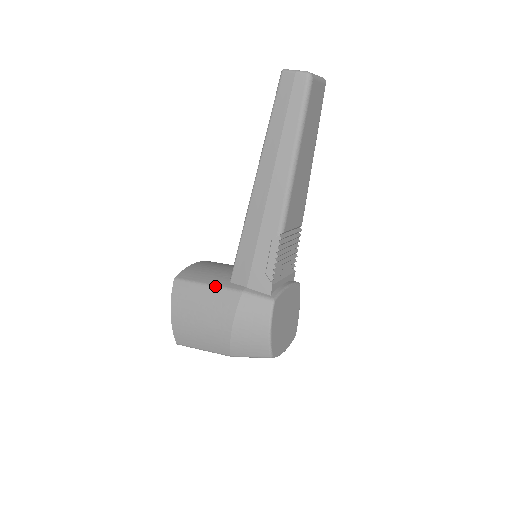
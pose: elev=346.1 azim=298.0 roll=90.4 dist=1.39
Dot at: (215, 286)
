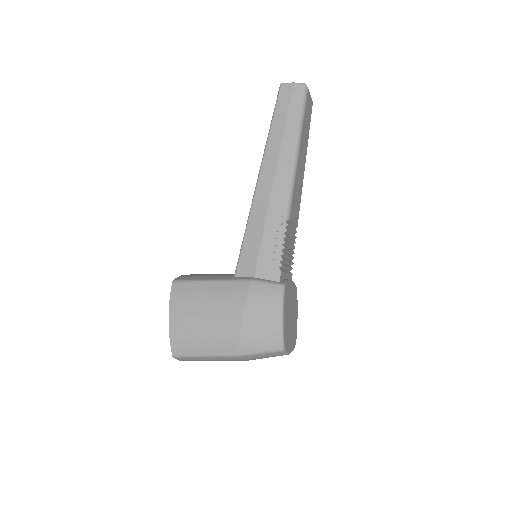
Dot at: (220, 280)
